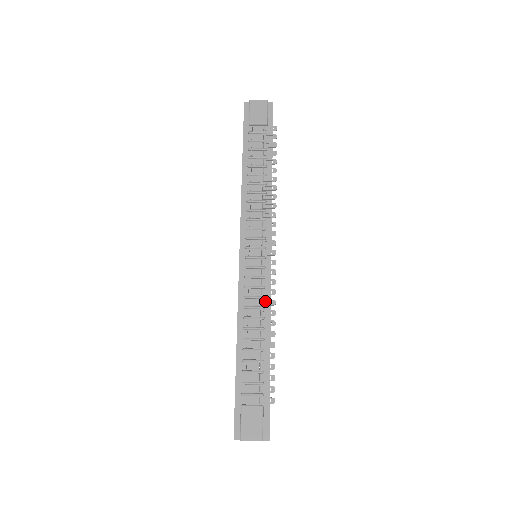
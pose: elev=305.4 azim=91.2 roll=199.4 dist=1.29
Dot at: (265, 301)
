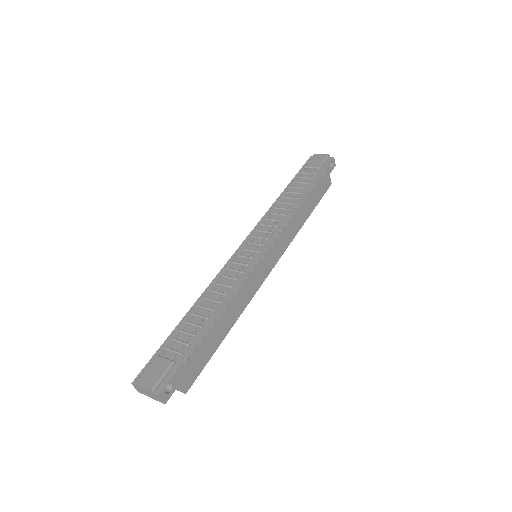
Dot at: (236, 283)
